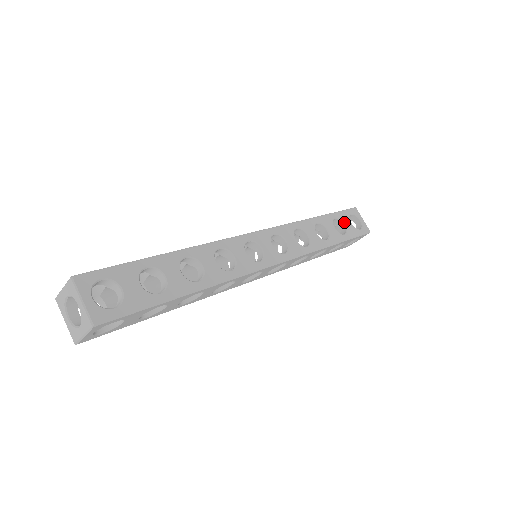
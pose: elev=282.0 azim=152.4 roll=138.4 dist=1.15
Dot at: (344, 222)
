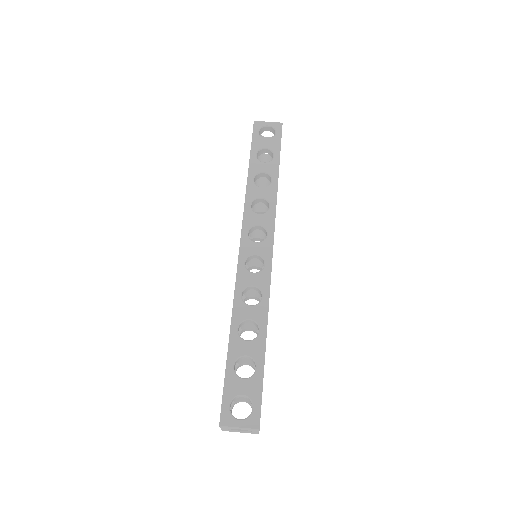
Dot at: (263, 147)
